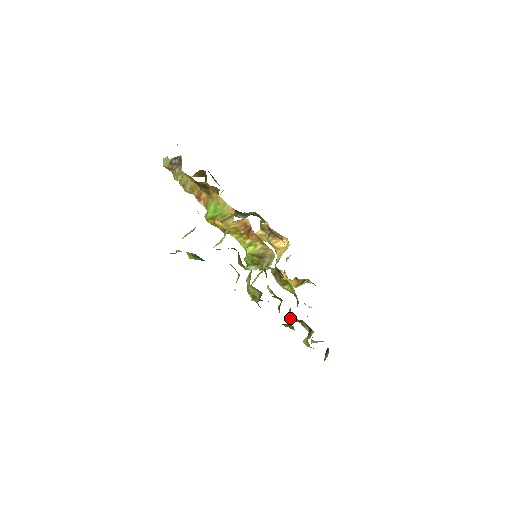
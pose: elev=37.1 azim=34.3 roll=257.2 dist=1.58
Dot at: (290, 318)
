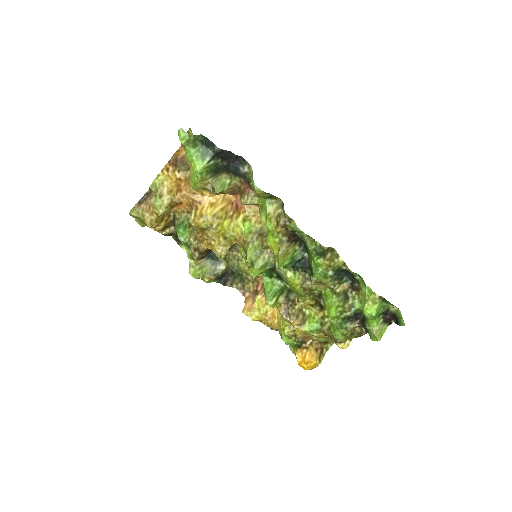
Dot at: (332, 302)
